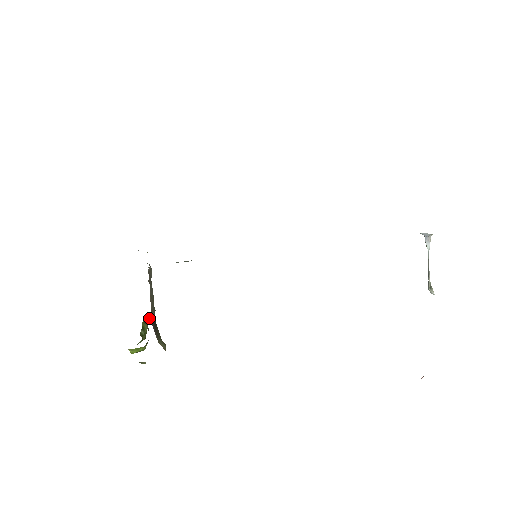
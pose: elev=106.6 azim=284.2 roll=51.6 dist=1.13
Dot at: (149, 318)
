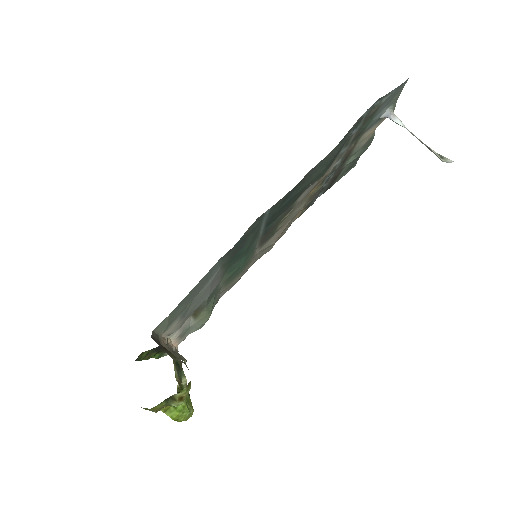
Dot at: (186, 384)
